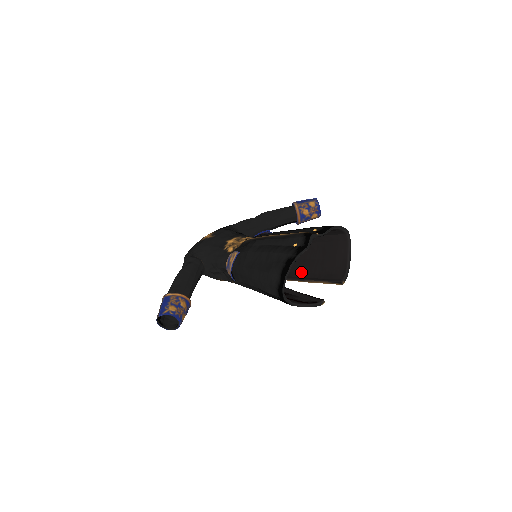
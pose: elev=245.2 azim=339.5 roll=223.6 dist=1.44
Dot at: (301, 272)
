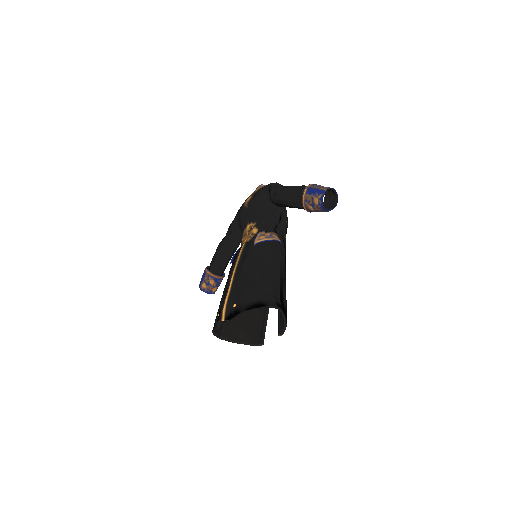
Dot at: occluded
